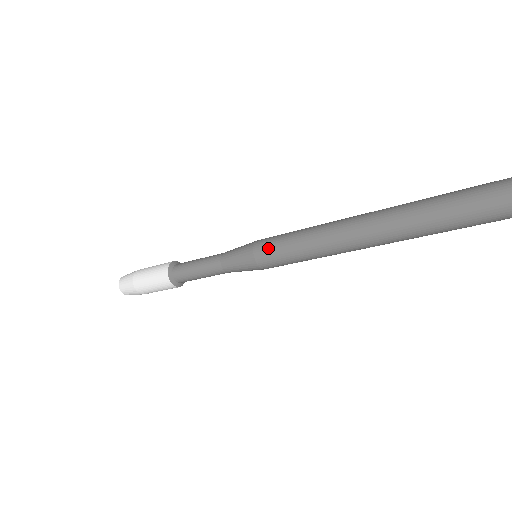
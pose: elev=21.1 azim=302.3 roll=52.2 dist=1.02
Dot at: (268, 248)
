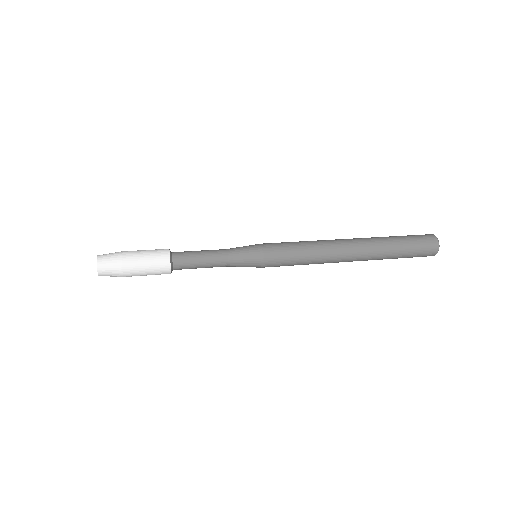
Dot at: (276, 266)
